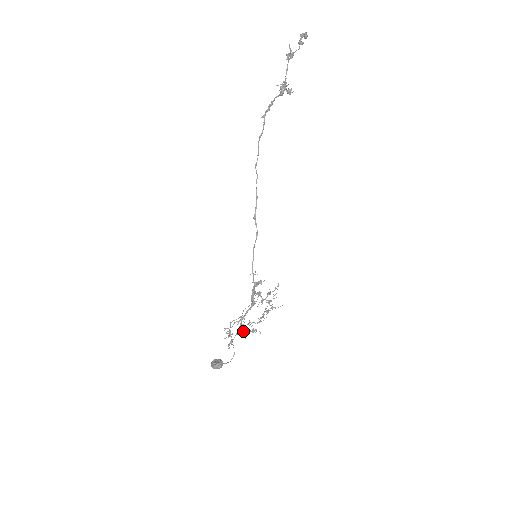
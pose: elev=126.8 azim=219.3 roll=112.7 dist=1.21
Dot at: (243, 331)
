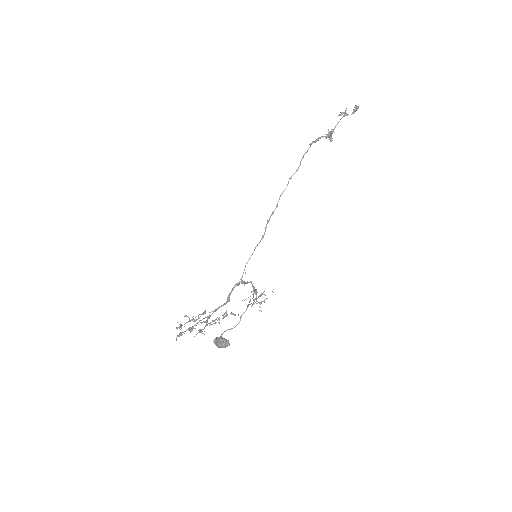
Dot at: (193, 327)
